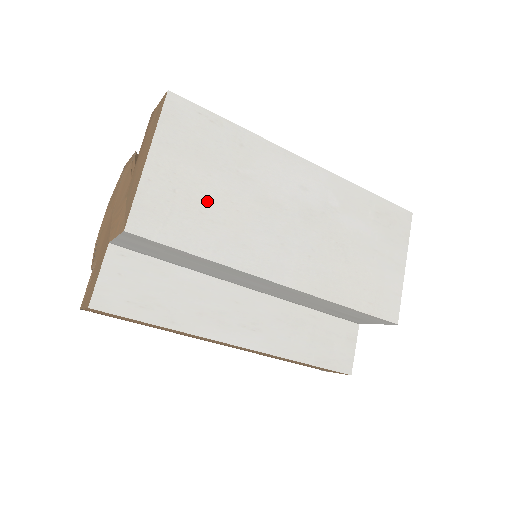
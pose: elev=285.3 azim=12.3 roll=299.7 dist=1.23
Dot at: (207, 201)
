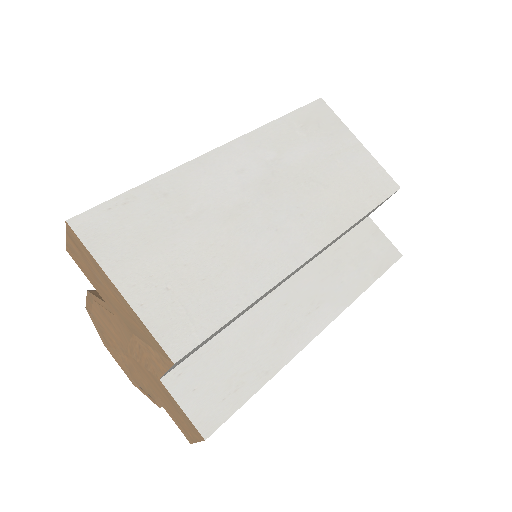
Dot at: (196, 266)
